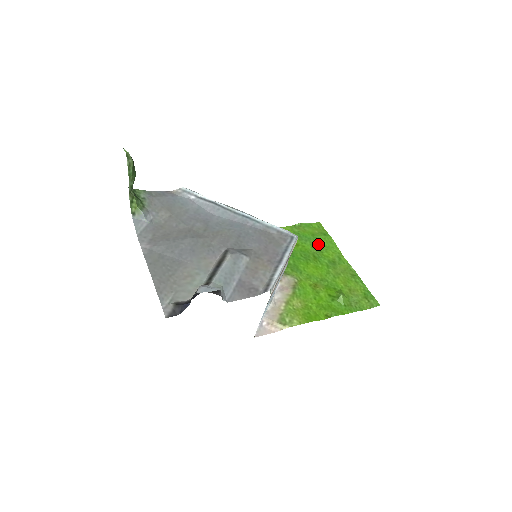
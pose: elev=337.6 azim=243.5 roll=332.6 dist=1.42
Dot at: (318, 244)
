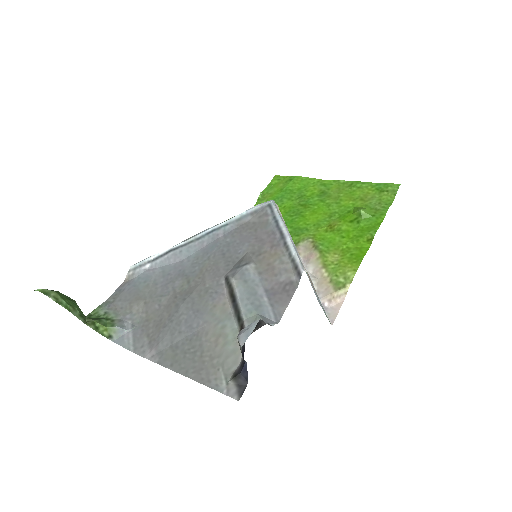
Dot at: (294, 193)
